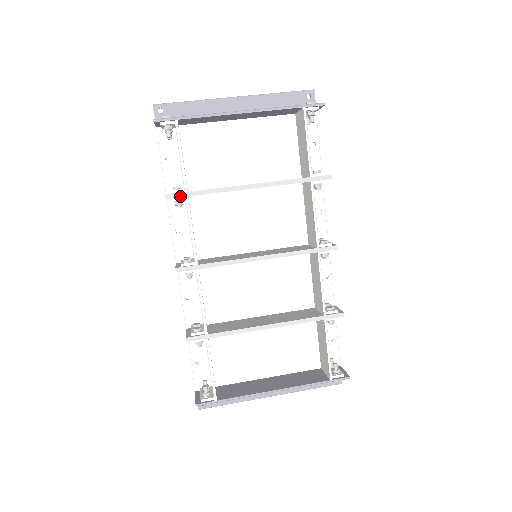
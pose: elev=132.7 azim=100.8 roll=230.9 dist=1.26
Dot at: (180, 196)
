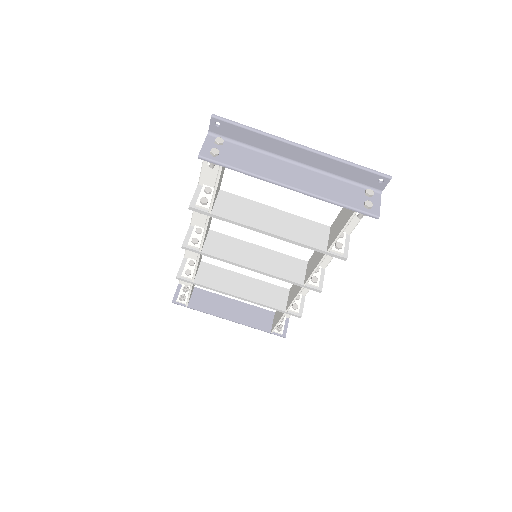
Dot at: (203, 213)
